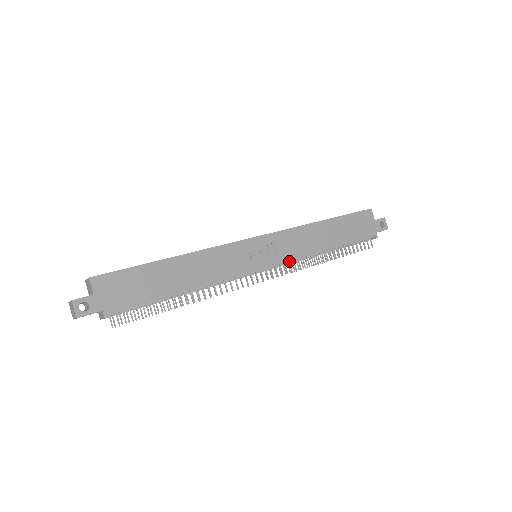
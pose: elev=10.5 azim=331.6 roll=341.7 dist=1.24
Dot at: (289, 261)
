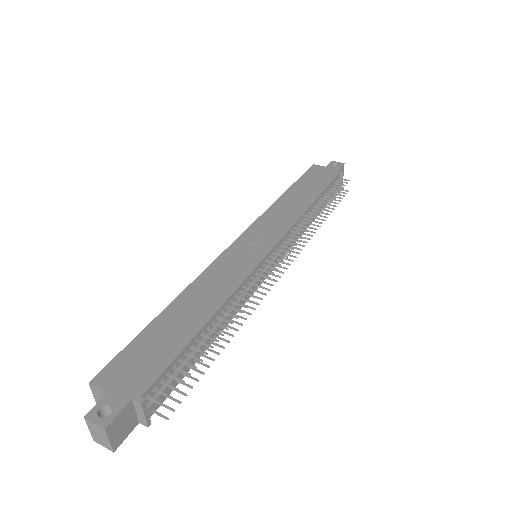
Dot at: (289, 234)
